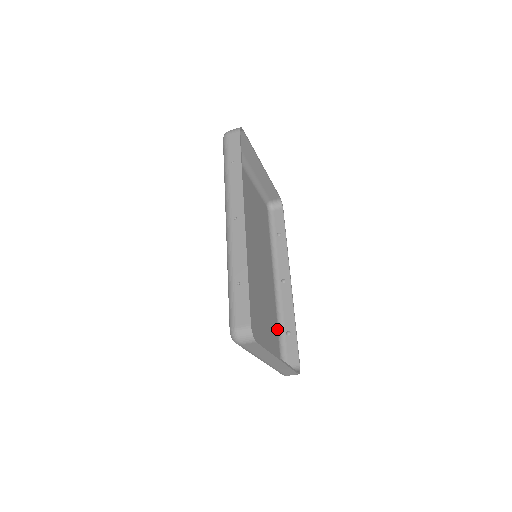
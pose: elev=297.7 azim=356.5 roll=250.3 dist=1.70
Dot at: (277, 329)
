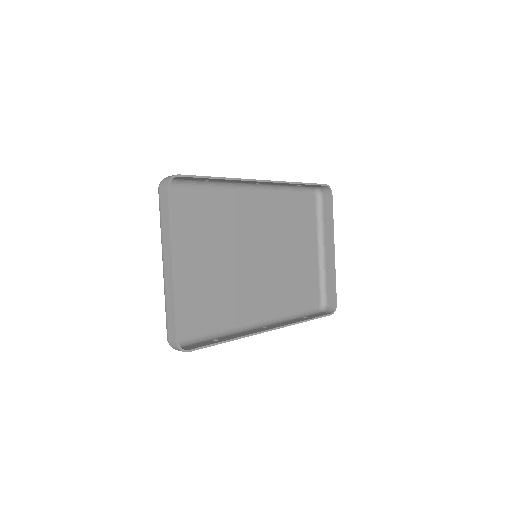
Dot at: (212, 330)
